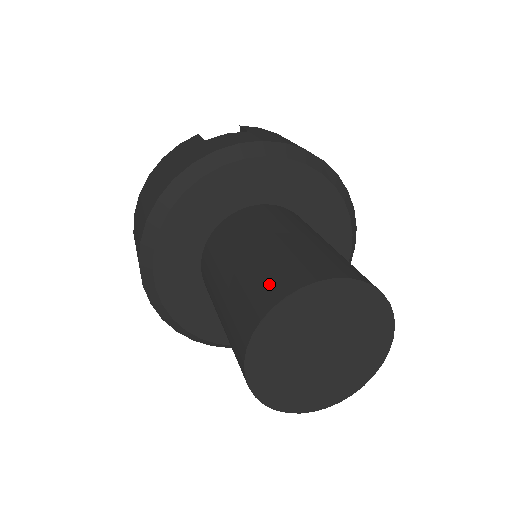
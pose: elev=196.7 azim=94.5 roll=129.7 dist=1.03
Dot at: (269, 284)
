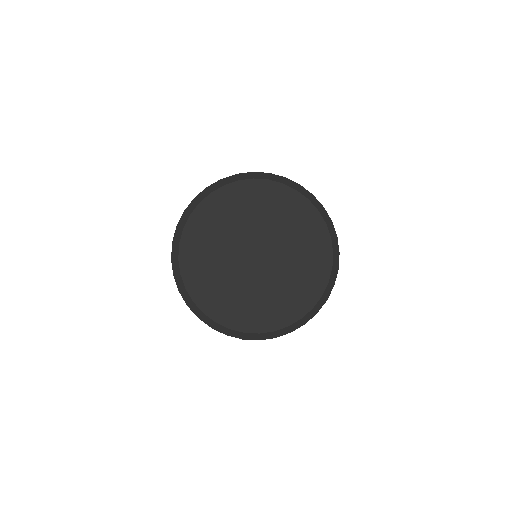
Dot at: occluded
